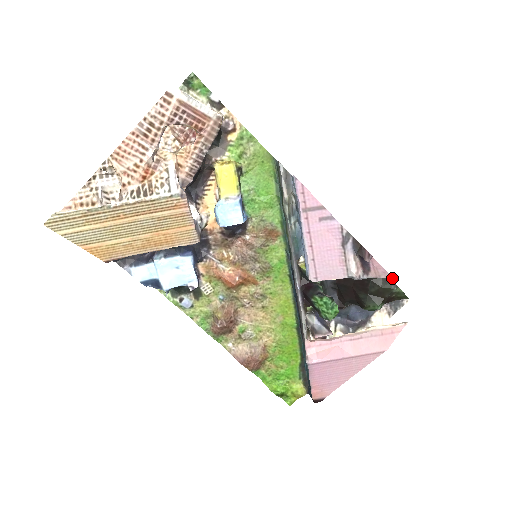
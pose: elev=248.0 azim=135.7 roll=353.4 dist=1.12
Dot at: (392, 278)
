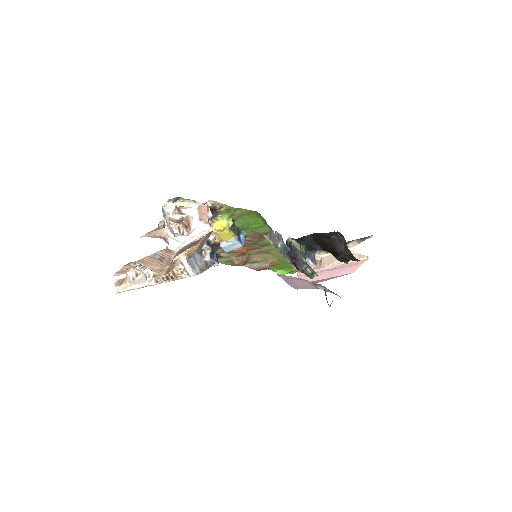
Dot at: occluded
